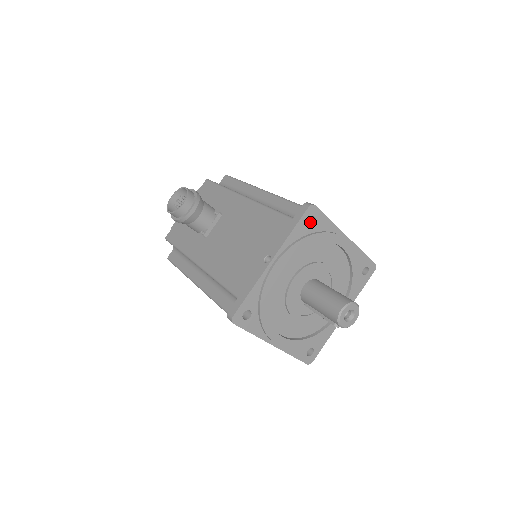
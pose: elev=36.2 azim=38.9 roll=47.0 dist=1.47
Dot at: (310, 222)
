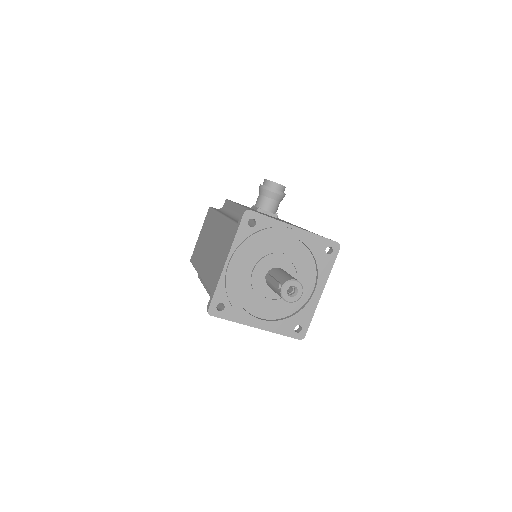
Dot at: (325, 253)
